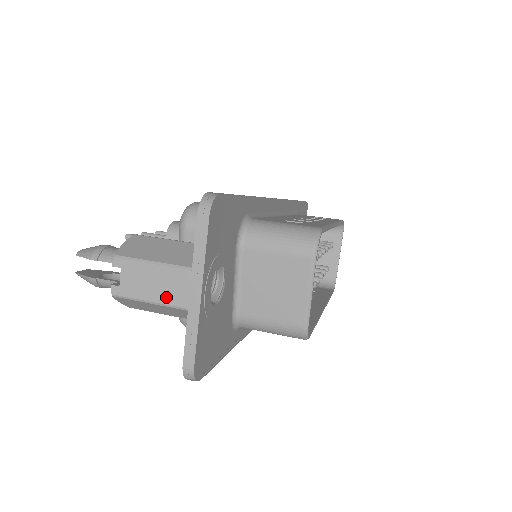
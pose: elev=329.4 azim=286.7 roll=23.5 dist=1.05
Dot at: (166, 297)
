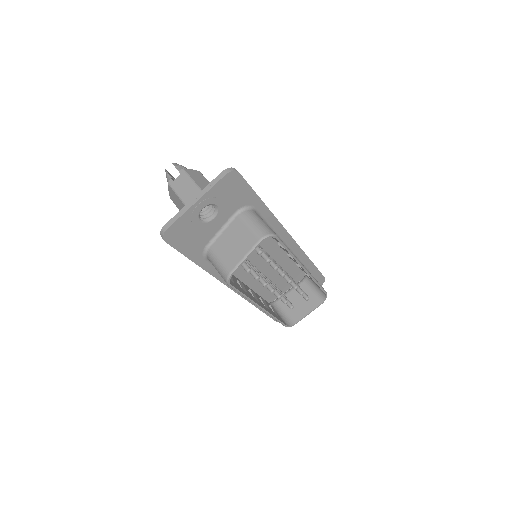
Dot at: (184, 196)
